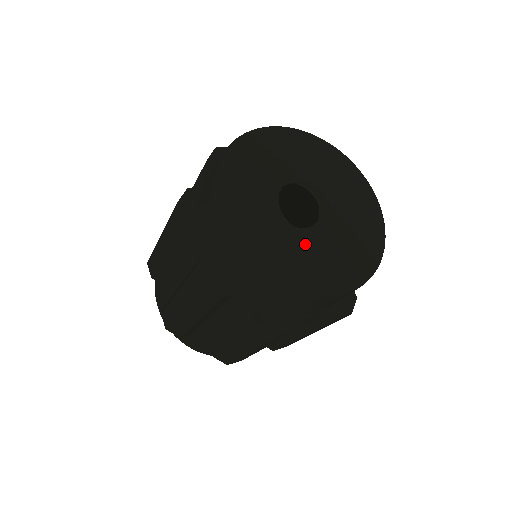
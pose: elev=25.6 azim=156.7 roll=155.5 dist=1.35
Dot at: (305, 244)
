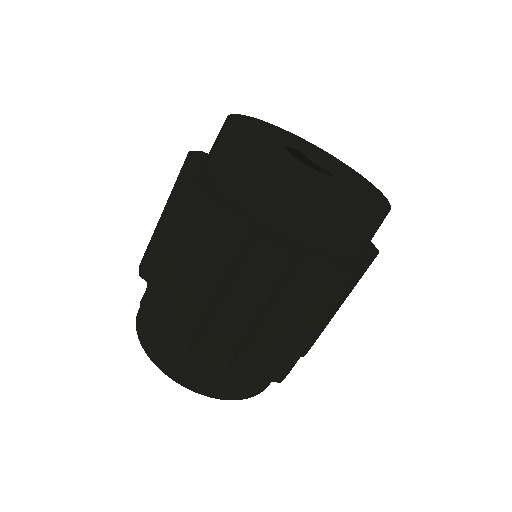
Dot at: (281, 151)
